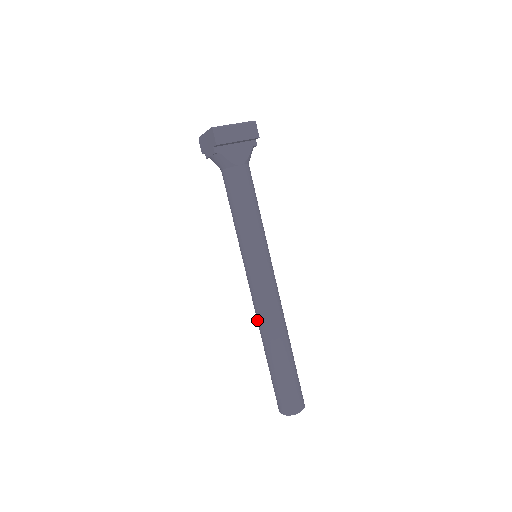
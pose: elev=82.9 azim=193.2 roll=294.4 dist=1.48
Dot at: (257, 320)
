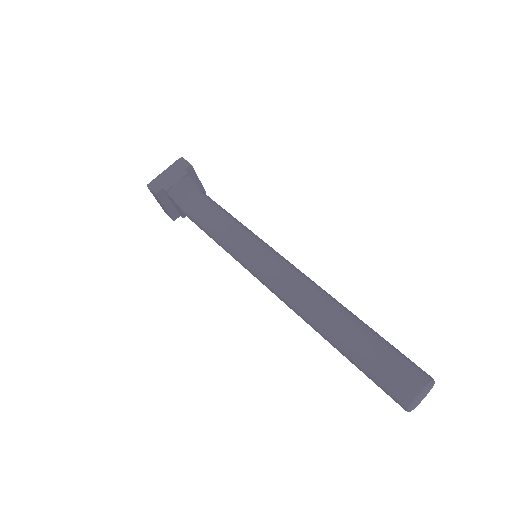
Dot at: (304, 296)
